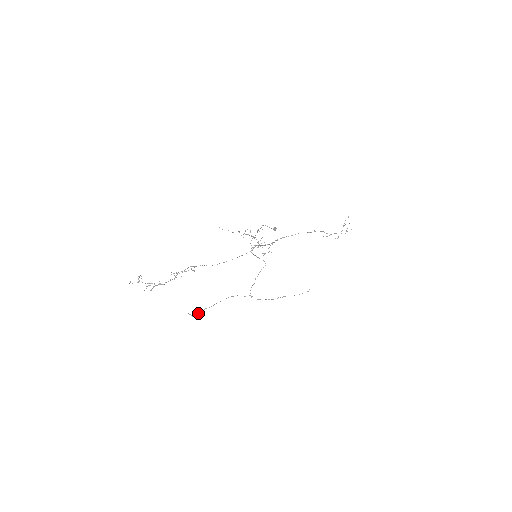
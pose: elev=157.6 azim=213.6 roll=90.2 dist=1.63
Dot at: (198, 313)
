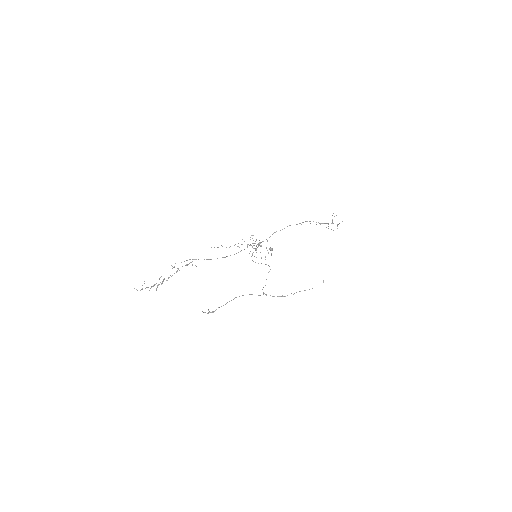
Dot at: (213, 312)
